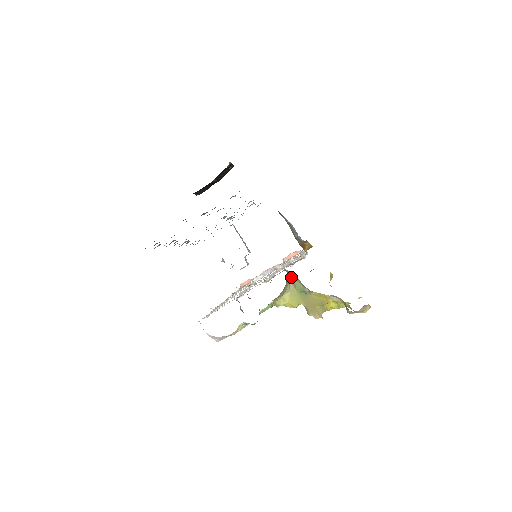
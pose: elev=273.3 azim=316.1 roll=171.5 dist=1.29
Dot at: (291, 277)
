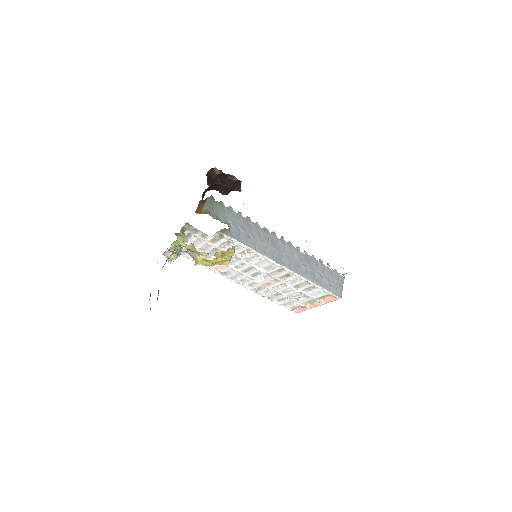
Dot at: occluded
